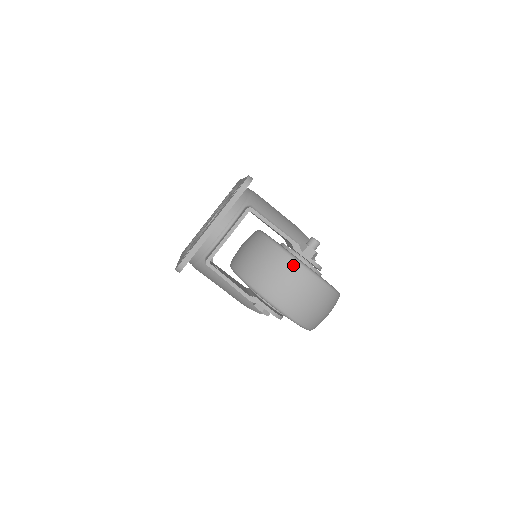
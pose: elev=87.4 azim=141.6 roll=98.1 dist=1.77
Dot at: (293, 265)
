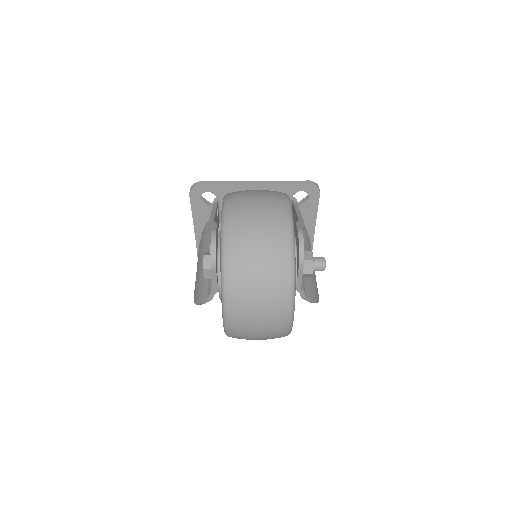
Dot at: (281, 196)
